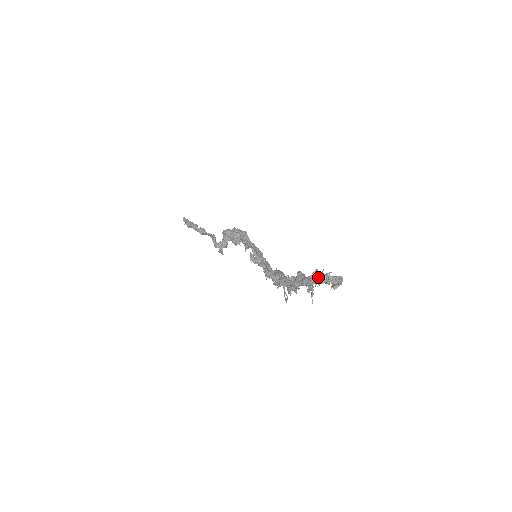
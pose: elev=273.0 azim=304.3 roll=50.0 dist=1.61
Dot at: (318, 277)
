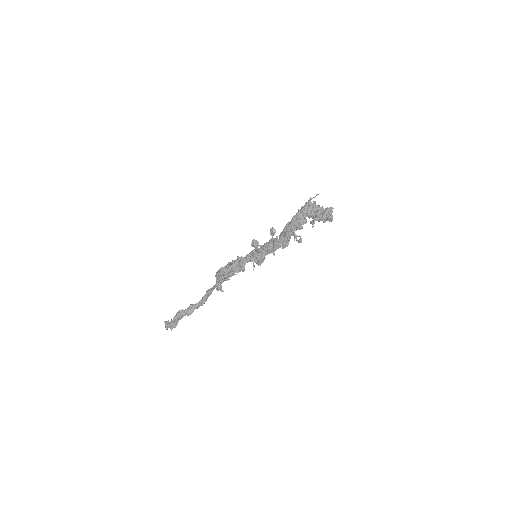
Dot at: (315, 204)
